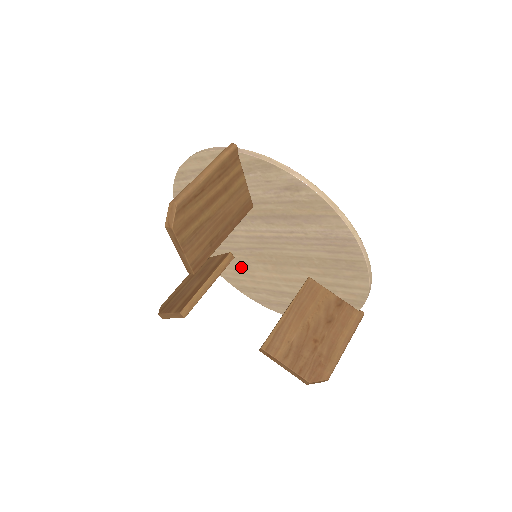
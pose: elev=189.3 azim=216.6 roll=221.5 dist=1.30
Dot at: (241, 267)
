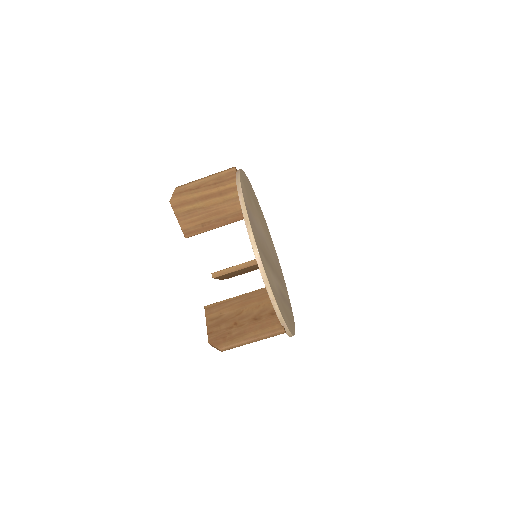
Dot at: occluded
